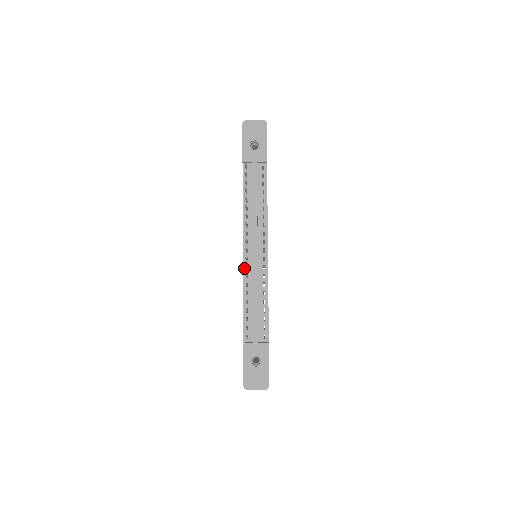
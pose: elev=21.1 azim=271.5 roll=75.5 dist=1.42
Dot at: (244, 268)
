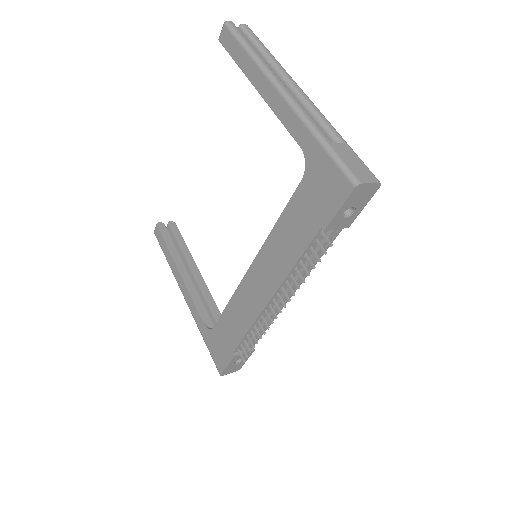
Dot at: (263, 312)
